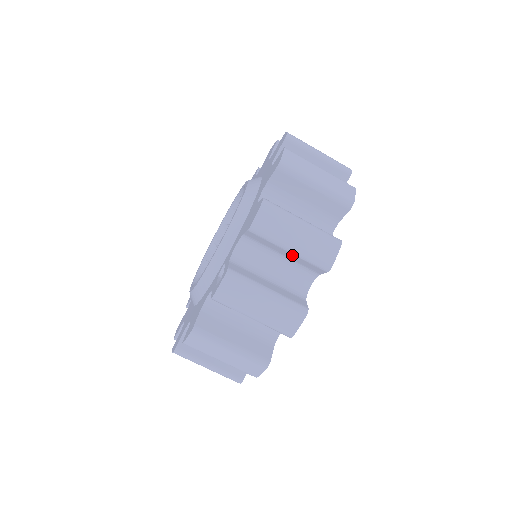
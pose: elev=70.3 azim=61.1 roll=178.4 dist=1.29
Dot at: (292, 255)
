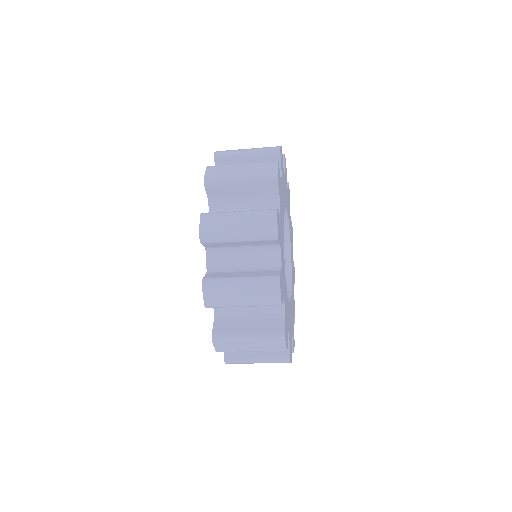
Dot at: (245, 242)
